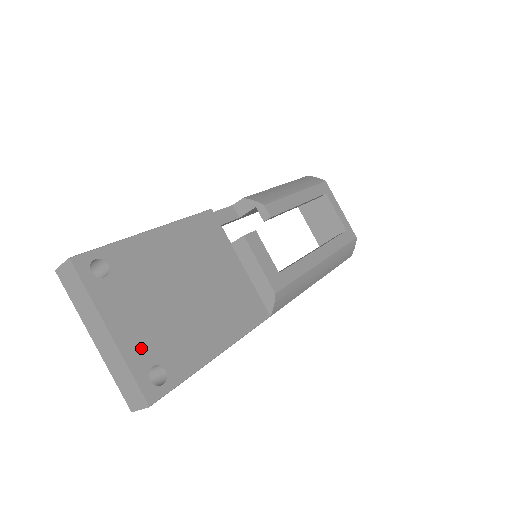
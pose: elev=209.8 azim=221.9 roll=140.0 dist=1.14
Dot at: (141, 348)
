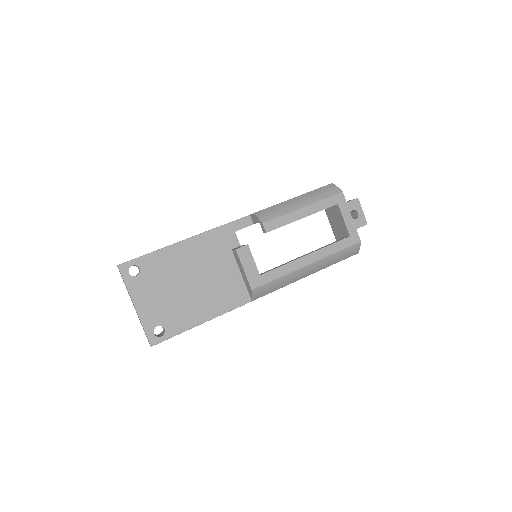
Dot at: (152, 316)
